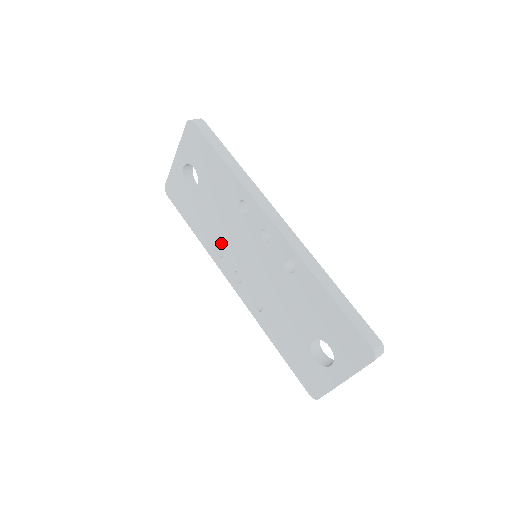
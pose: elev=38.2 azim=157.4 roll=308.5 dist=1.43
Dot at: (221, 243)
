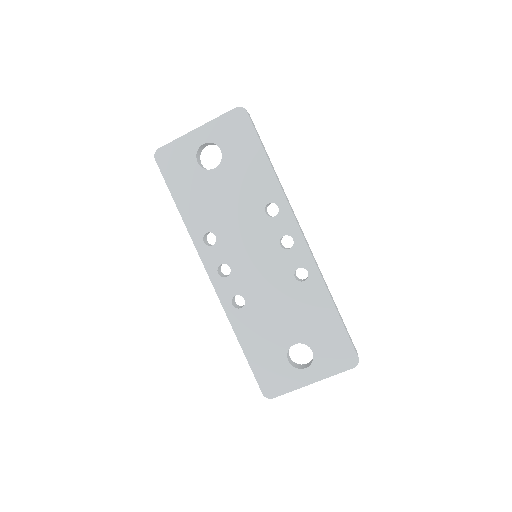
Dot at: (218, 232)
